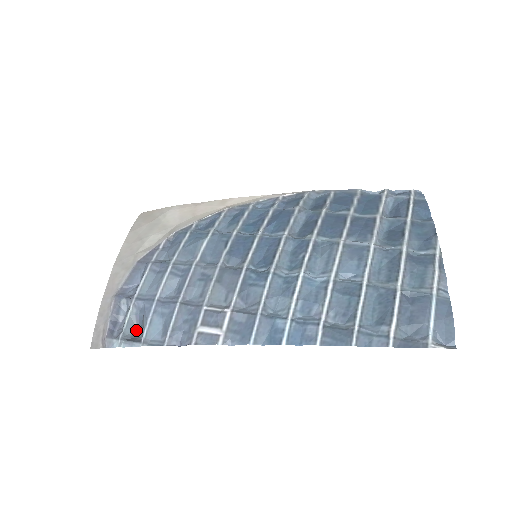
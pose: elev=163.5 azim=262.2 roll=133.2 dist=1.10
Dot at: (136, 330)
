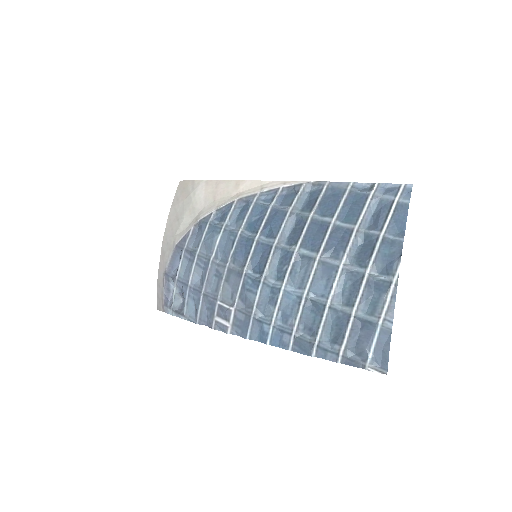
Dot at: (182, 301)
